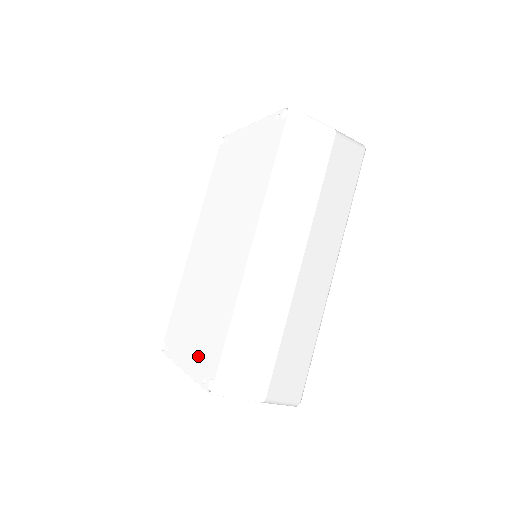
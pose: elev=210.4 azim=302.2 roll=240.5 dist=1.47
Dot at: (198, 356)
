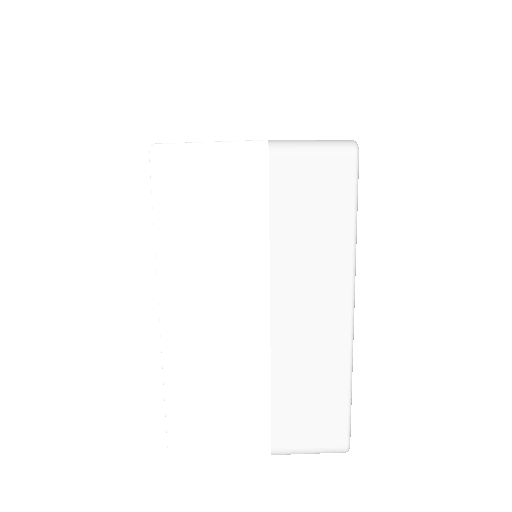
Dot at: occluded
